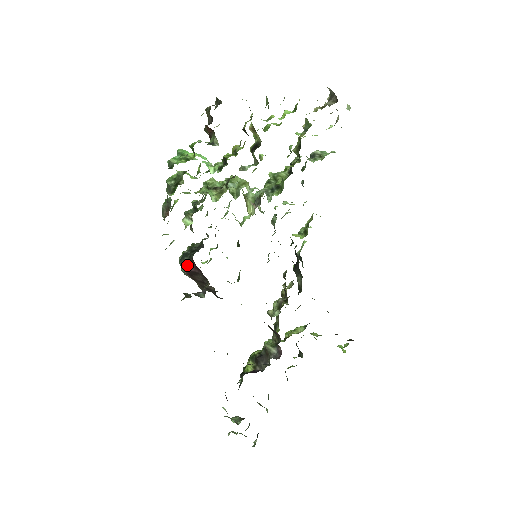
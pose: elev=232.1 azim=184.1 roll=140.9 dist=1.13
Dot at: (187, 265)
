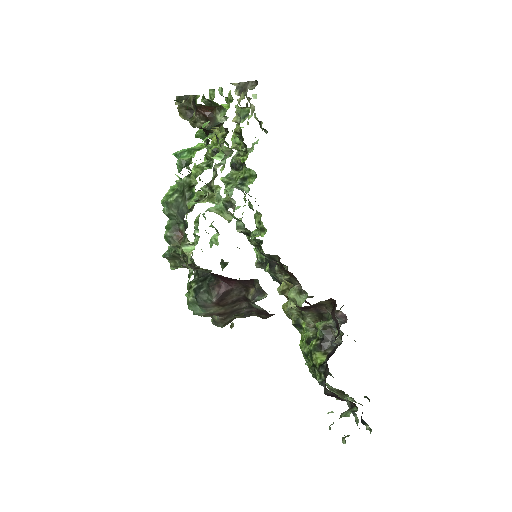
Dot at: (212, 292)
